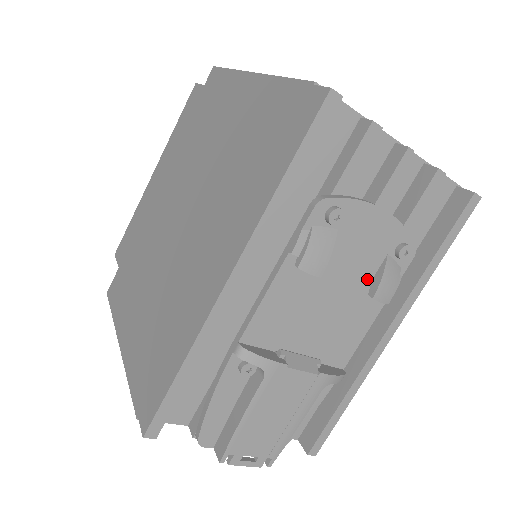
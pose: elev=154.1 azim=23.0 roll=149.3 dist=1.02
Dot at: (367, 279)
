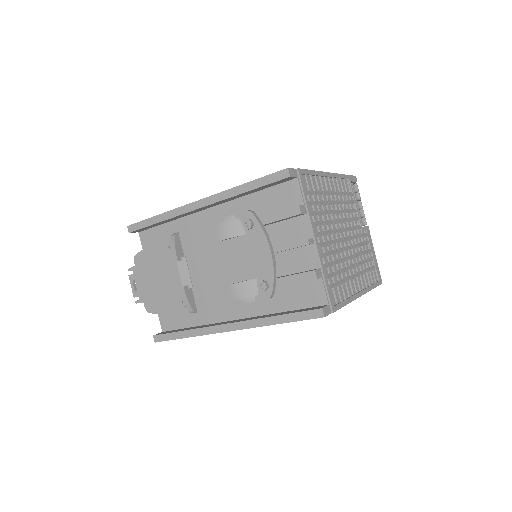
Dot at: (240, 278)
